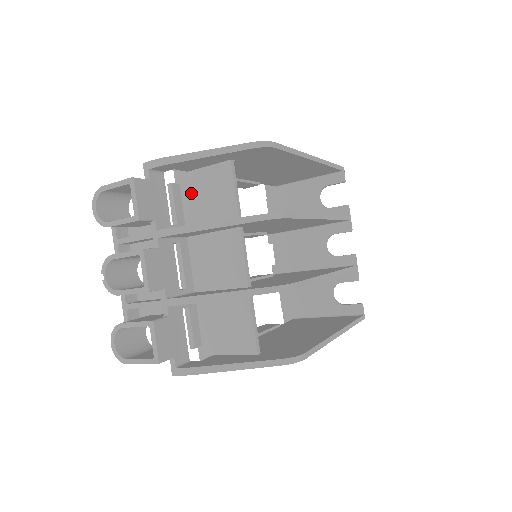
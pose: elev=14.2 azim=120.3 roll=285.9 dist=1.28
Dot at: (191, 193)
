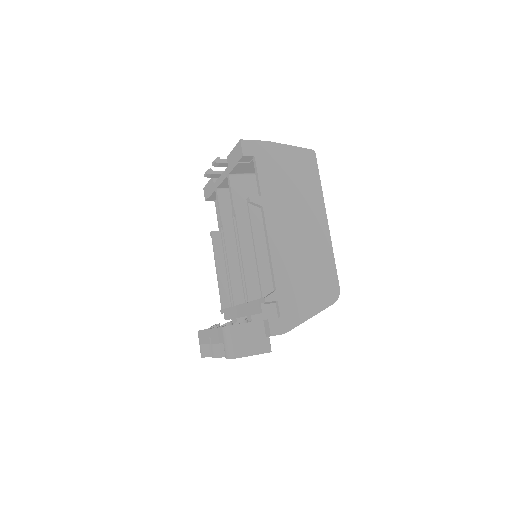
Dot at: occluded
